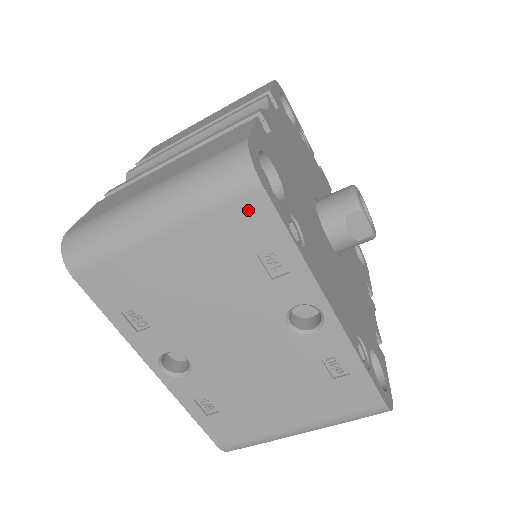
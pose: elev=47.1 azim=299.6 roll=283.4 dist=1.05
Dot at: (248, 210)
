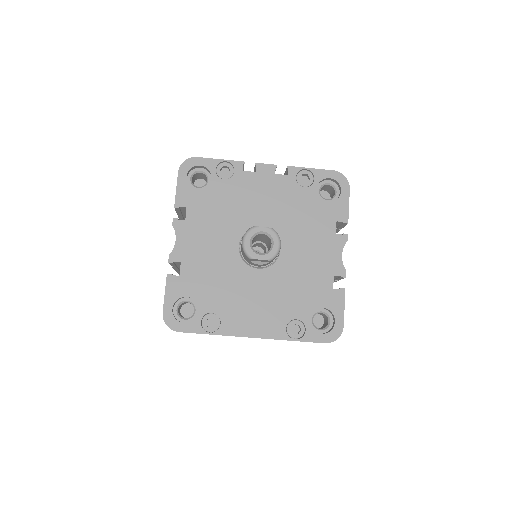
Dot at: occluded
